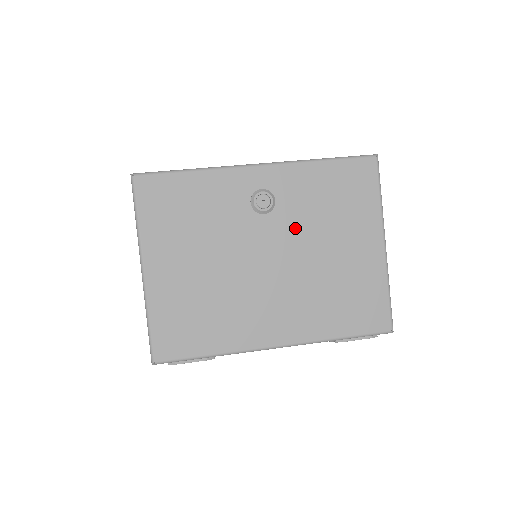
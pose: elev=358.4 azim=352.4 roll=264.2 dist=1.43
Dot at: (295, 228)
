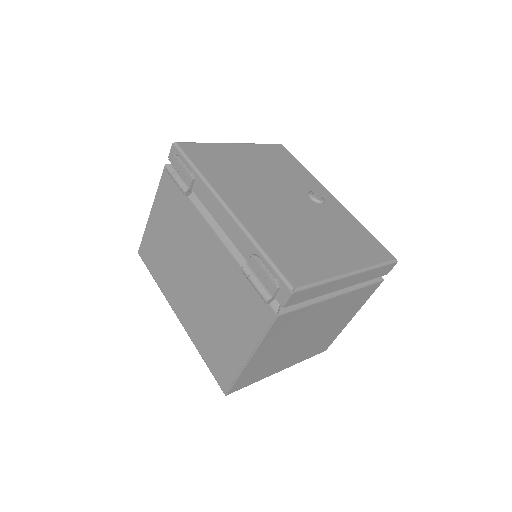
Dot at: (316, 215)
